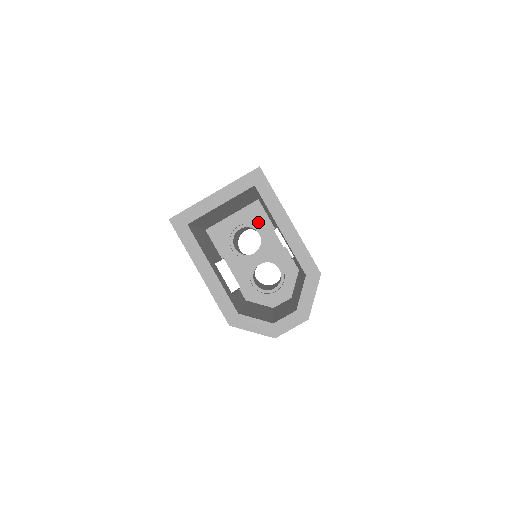
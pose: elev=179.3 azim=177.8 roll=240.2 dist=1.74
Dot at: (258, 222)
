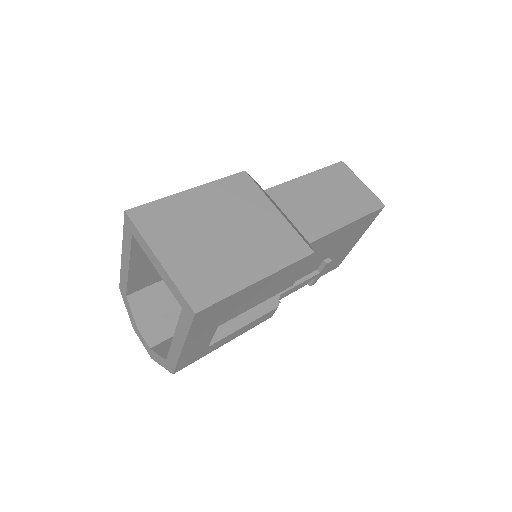
Dot at: occluded
